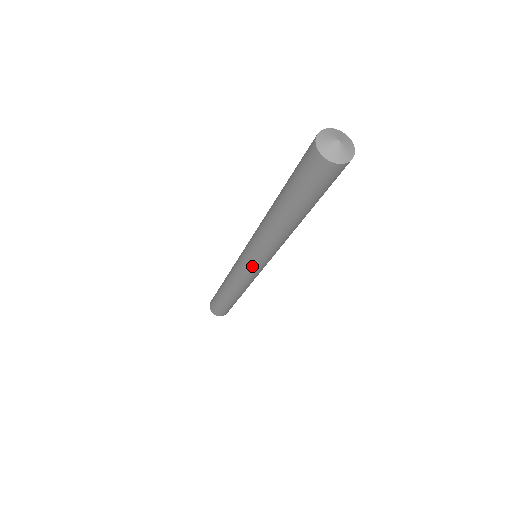
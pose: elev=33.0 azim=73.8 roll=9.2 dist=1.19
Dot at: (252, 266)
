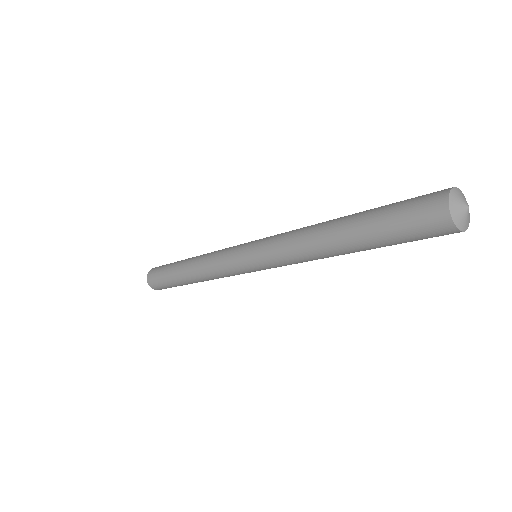
Dot at: (248, 260)
